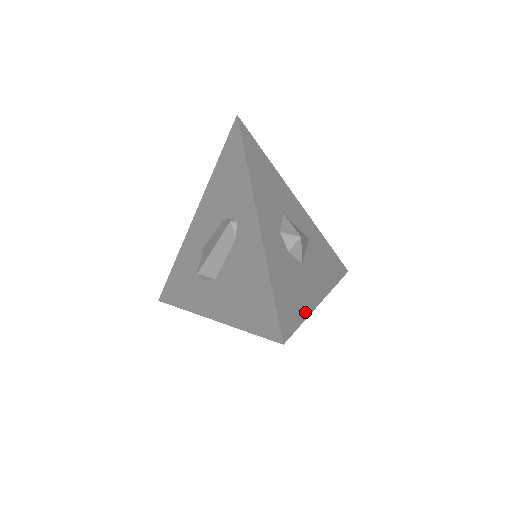
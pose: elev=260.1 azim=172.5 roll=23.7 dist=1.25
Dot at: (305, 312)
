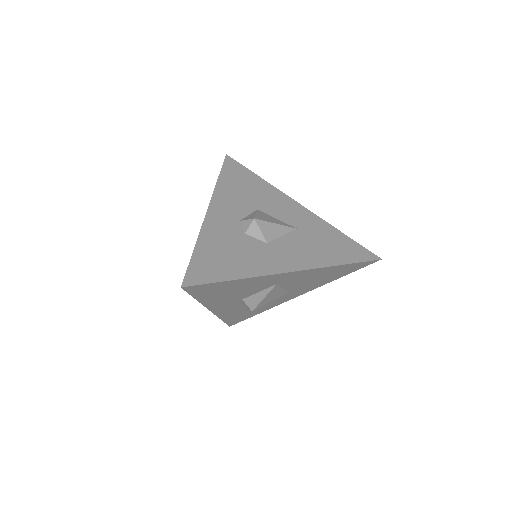
Dot at: (243, 275)
